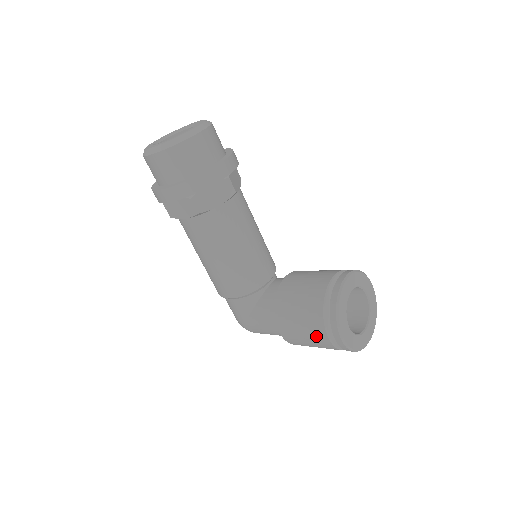
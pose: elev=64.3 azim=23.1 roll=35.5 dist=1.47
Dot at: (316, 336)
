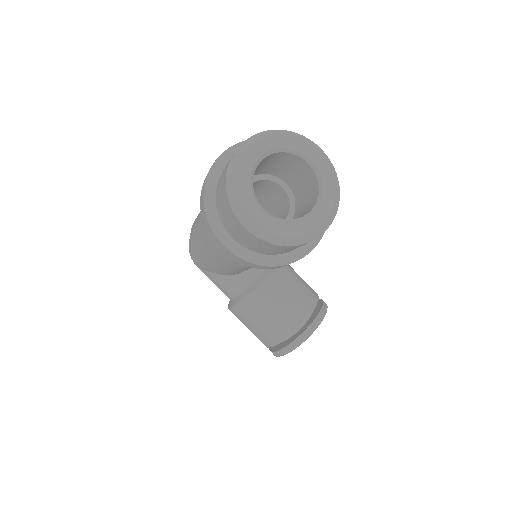
Dot at: (258, 338)
